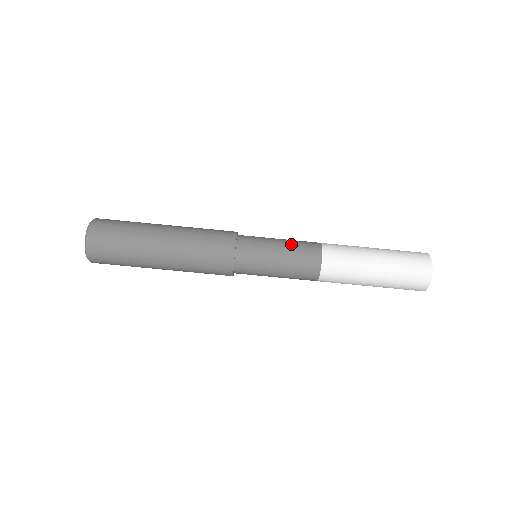
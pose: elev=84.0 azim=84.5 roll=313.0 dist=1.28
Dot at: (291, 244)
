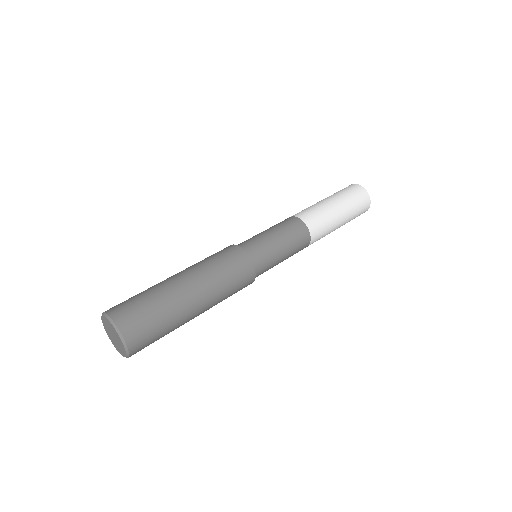
Dot at: (272, 227)
